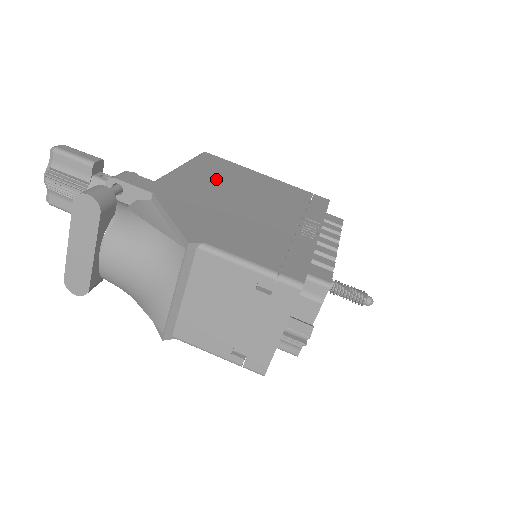
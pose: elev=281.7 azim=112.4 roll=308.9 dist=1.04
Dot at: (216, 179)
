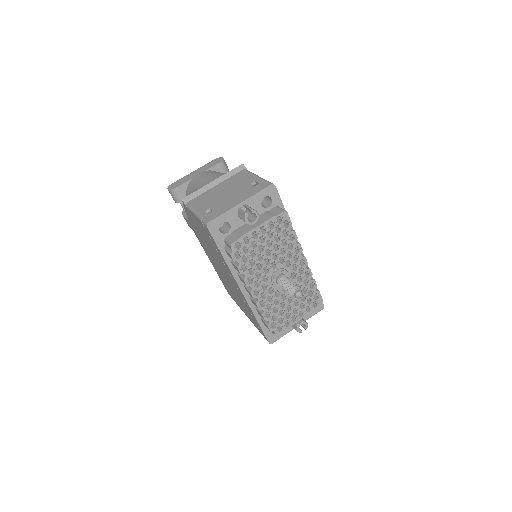
Dot at: occluded
